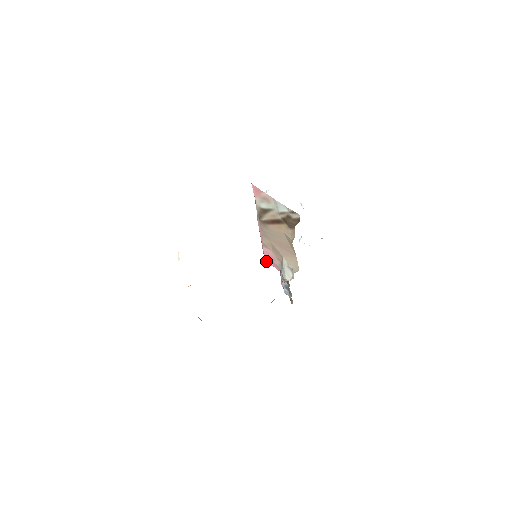
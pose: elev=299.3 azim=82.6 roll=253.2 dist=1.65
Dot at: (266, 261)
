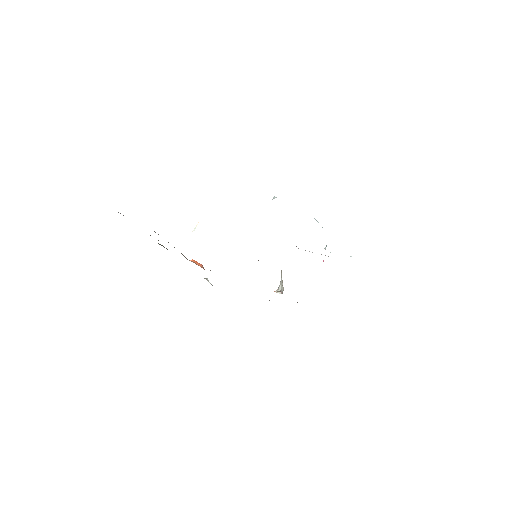
Dot at: occluded
